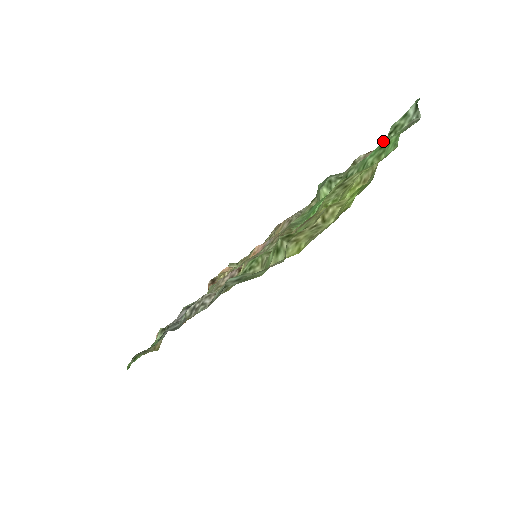
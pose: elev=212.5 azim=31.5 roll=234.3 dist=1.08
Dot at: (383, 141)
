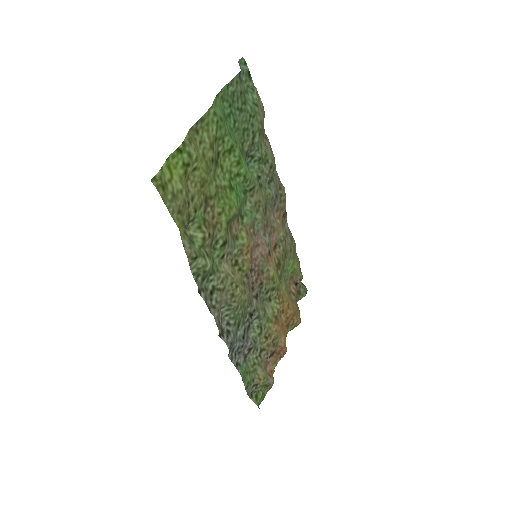
Dot at: (224, 109)
